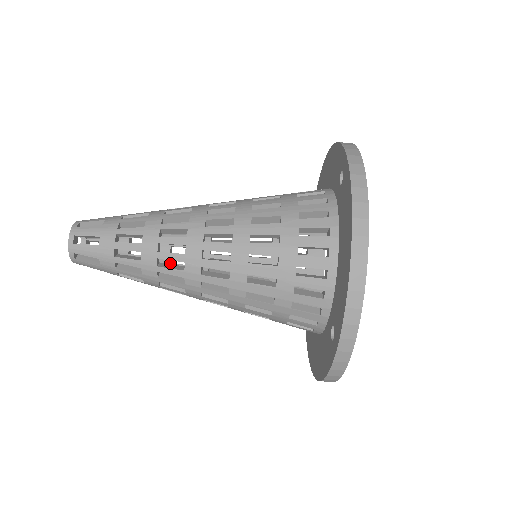
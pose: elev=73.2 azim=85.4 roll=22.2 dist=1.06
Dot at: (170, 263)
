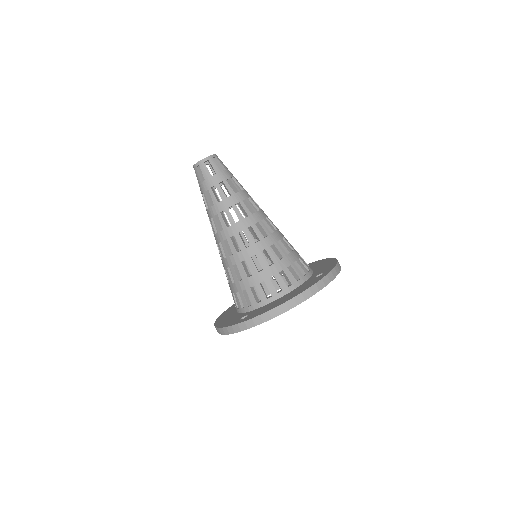
Dot at: occluded
